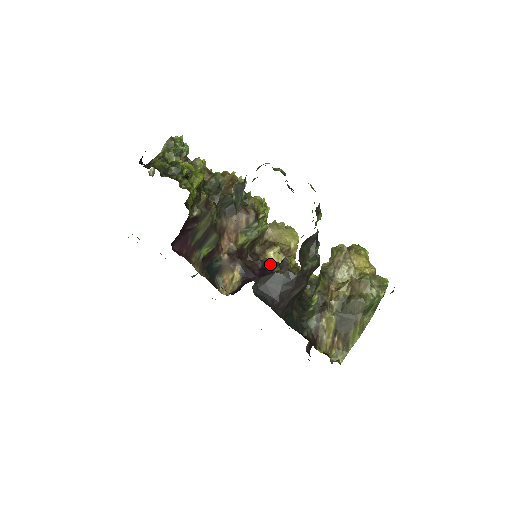
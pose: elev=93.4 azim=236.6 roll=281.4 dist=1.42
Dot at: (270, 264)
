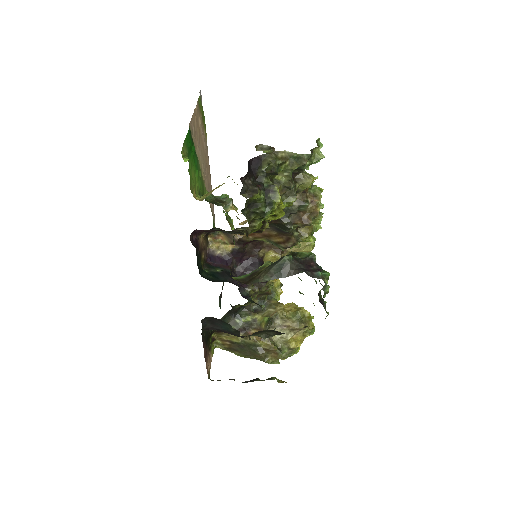
Dot at: occluded
